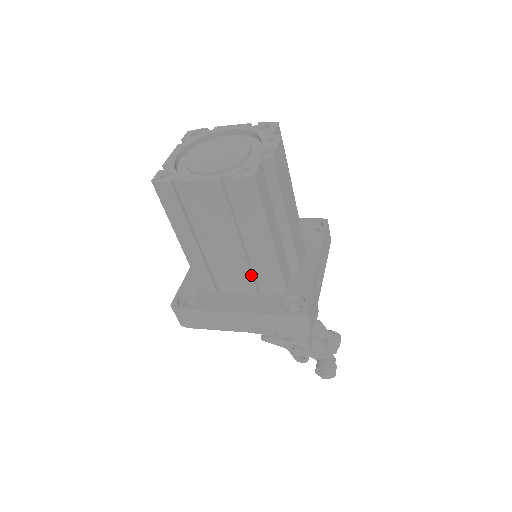
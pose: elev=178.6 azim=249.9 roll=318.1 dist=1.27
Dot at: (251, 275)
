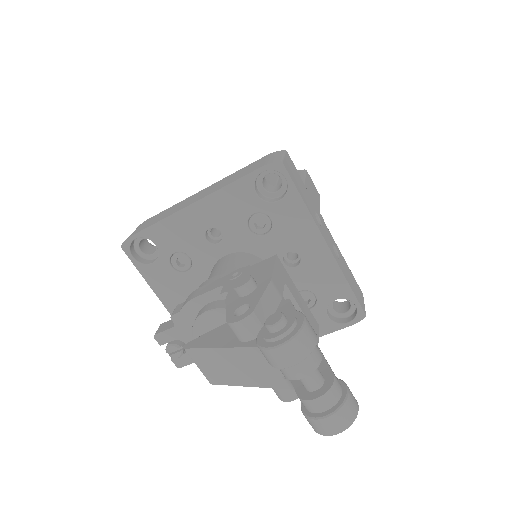
Dot at: occluded
